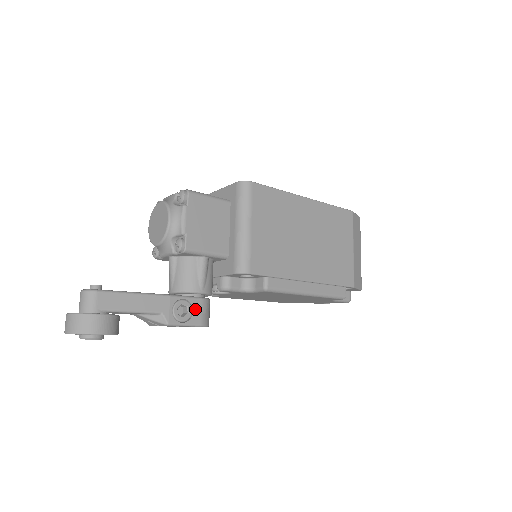
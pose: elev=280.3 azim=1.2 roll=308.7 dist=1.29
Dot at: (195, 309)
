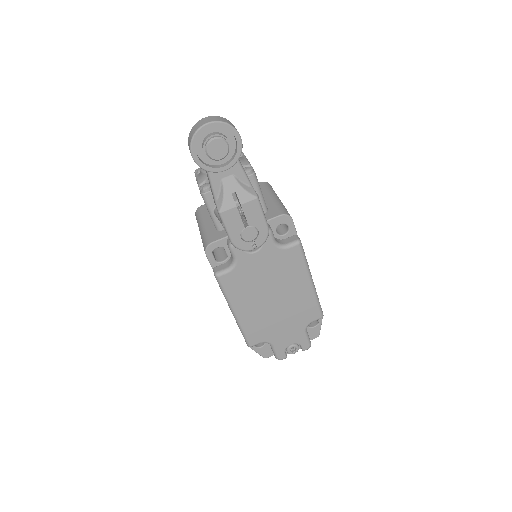
Dot at: occluded
